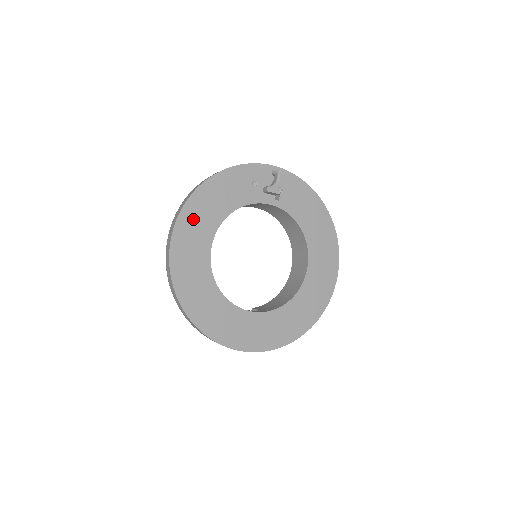
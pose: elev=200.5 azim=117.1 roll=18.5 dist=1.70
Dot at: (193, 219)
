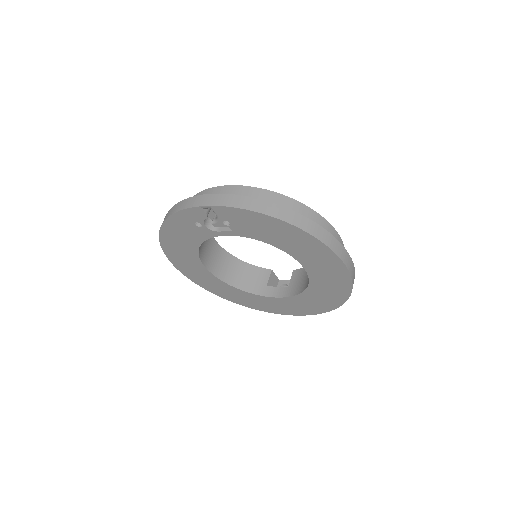
Dot at: (176, 255)
